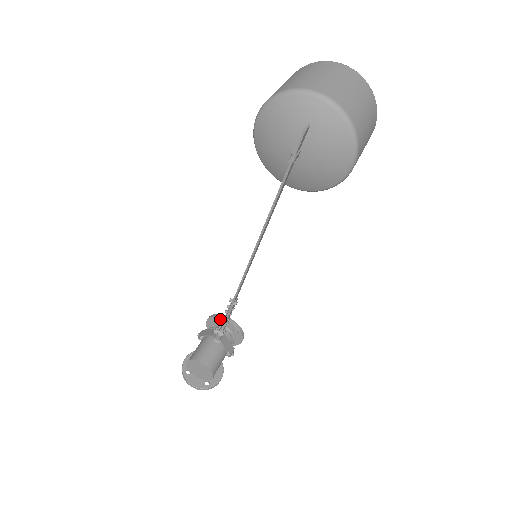
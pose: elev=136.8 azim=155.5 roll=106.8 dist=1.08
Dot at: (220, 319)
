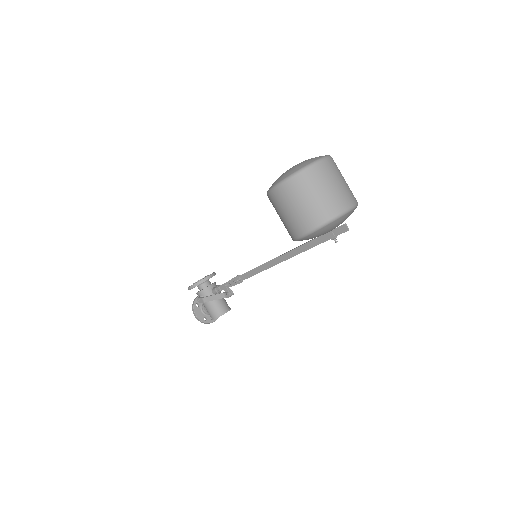
Dot at: occluded
